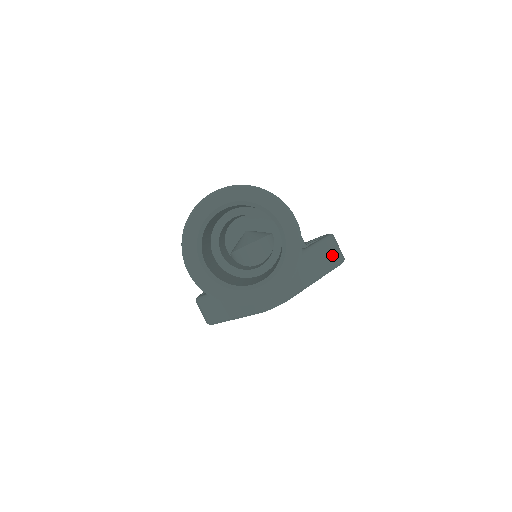
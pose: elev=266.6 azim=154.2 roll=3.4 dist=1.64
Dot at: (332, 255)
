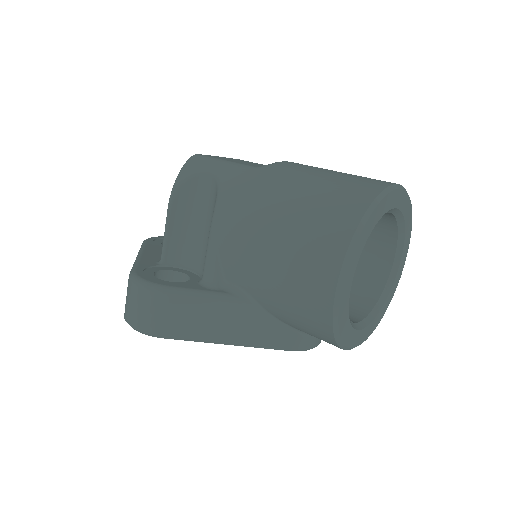
Dot at: occluded
